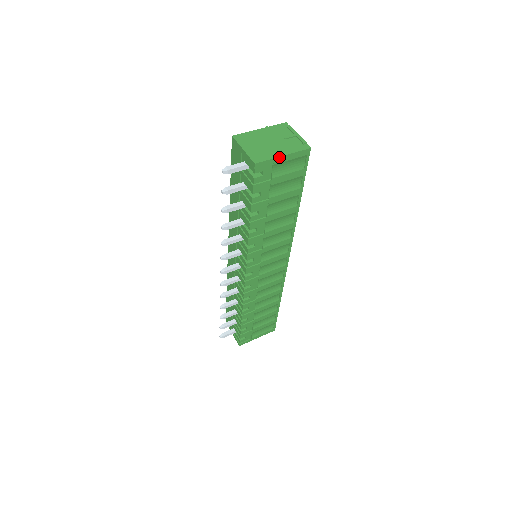
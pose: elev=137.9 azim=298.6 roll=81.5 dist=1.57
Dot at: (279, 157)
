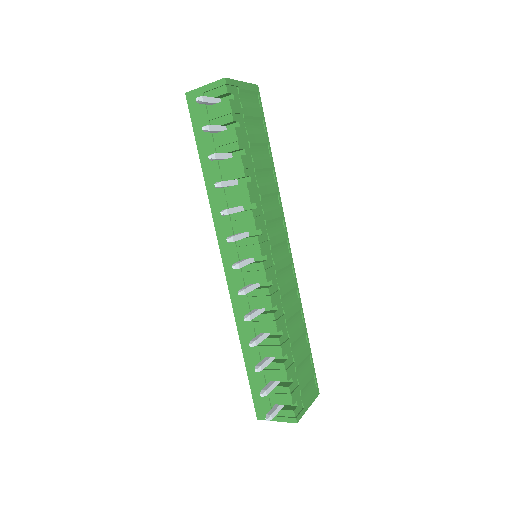
Dot at: (240, 82)
